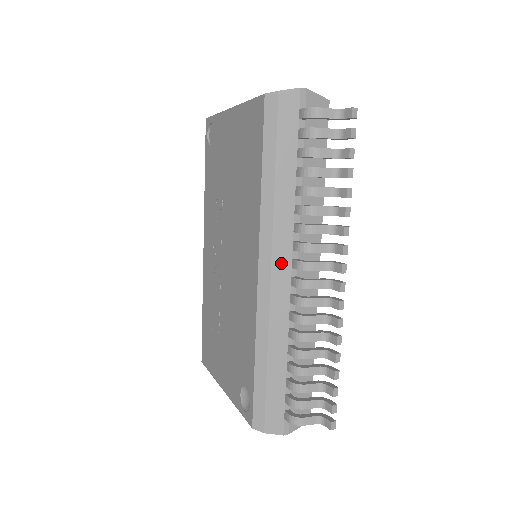
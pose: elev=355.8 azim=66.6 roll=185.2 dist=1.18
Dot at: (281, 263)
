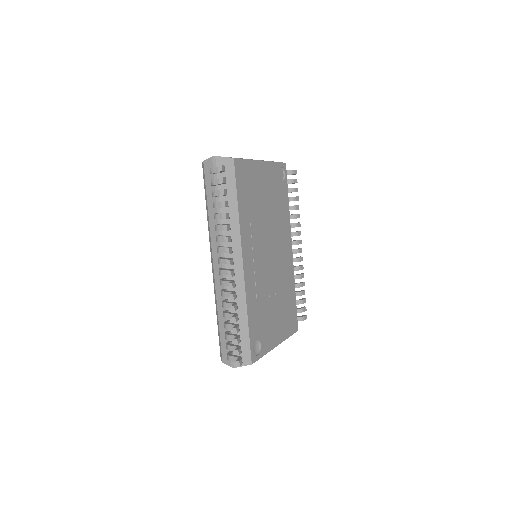
Dot at: (217, 259)
